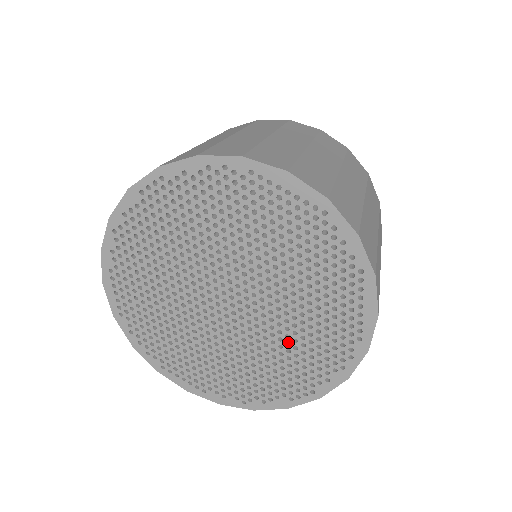
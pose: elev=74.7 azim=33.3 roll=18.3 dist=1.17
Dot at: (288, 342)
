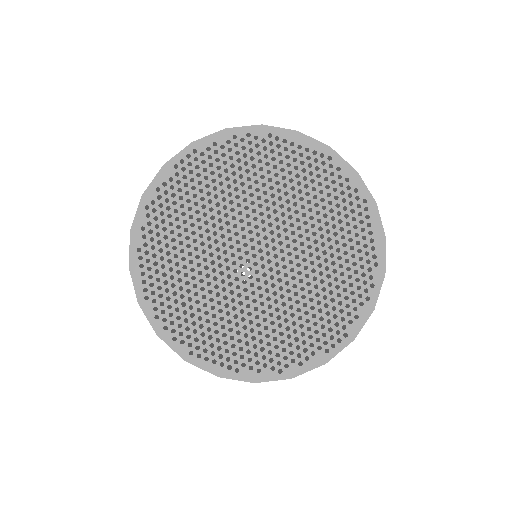
Dot at: (315, 288)
